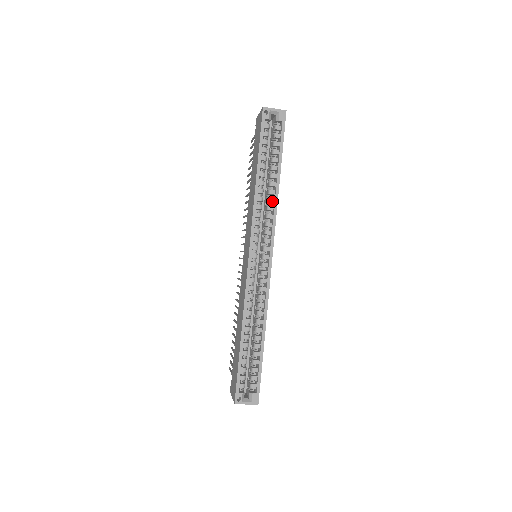
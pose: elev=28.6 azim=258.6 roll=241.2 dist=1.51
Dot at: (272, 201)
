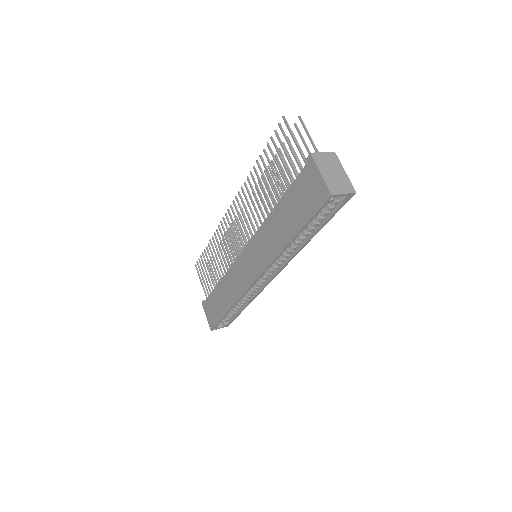
Dot at: (295, 249)
